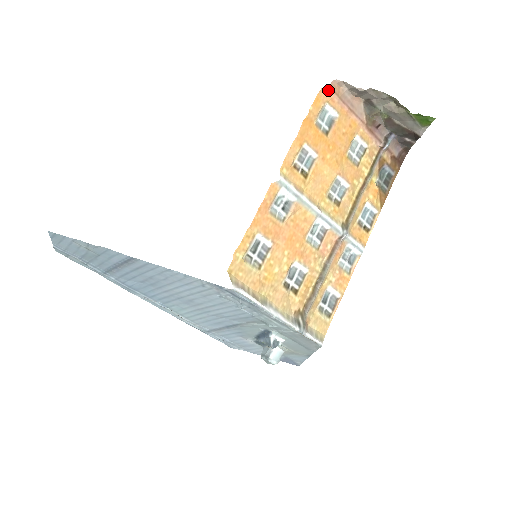
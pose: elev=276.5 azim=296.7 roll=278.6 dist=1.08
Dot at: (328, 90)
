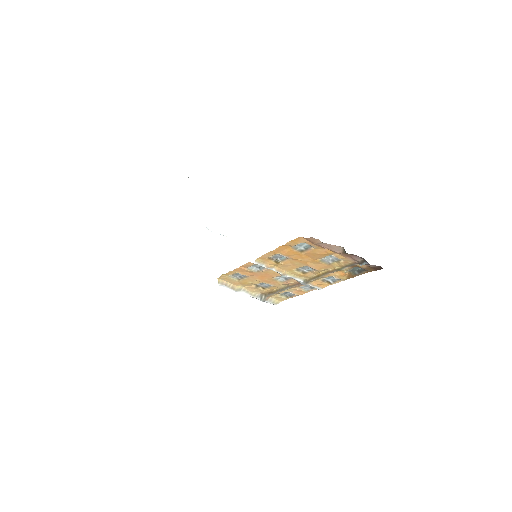
Dot at: (306, 239)
